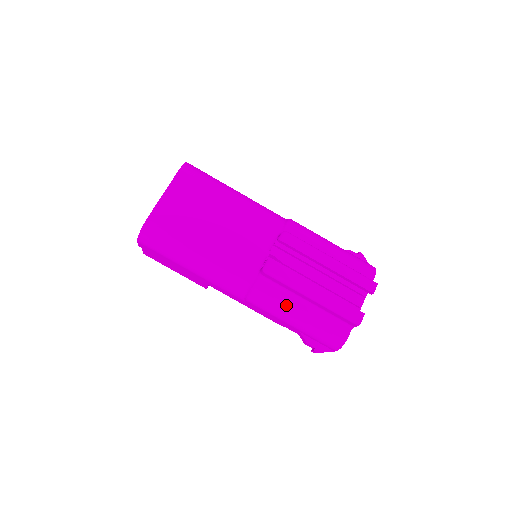
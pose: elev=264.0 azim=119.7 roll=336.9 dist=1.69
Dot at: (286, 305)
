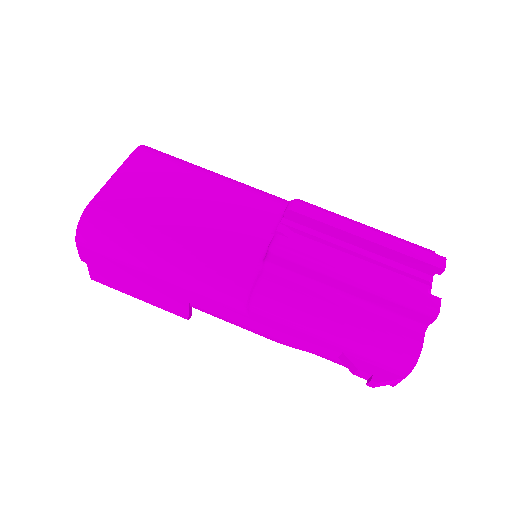
Dot at: (313, 304)
